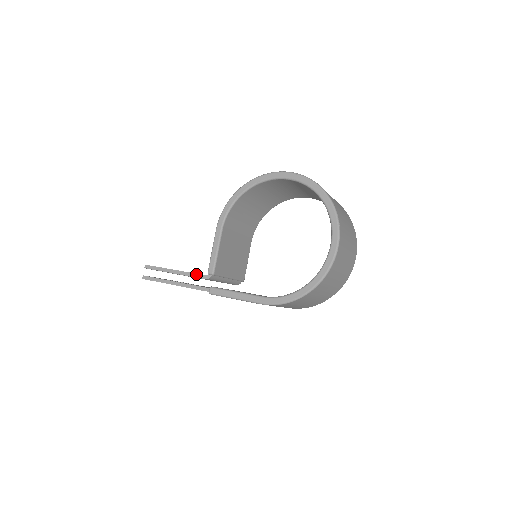
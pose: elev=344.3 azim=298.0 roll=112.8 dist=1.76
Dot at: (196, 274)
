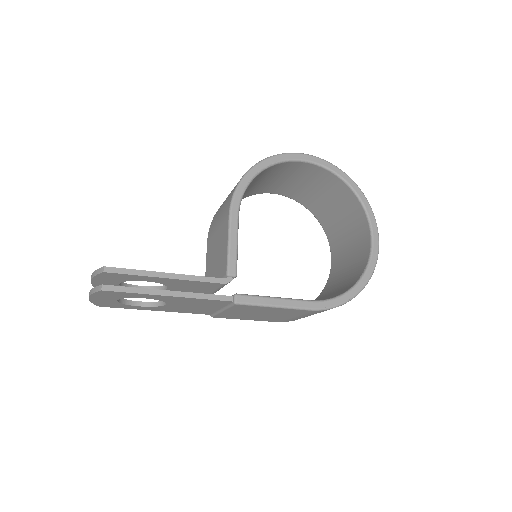
Dot at: (207, 277)
